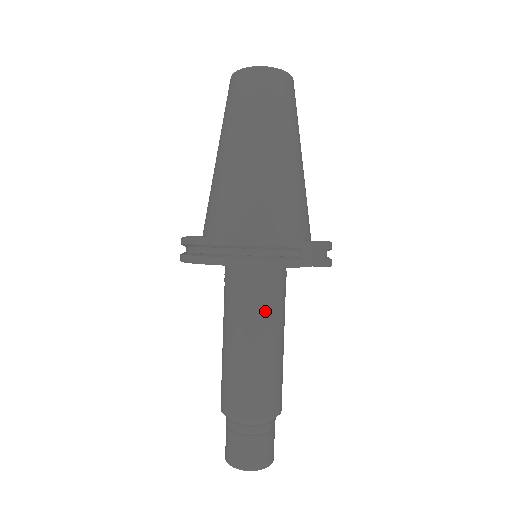
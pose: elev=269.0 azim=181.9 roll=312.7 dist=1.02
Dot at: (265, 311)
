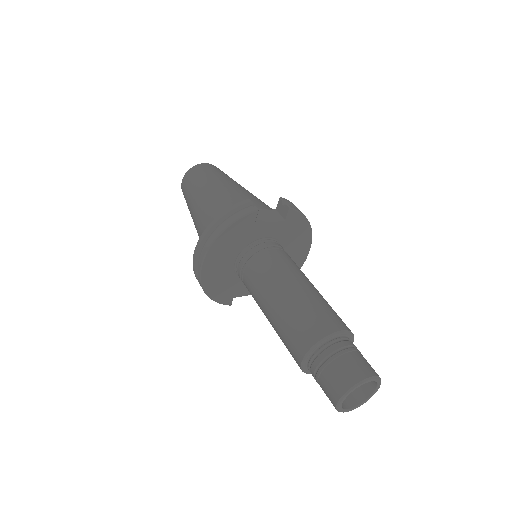
Dot at: (272, 266)
